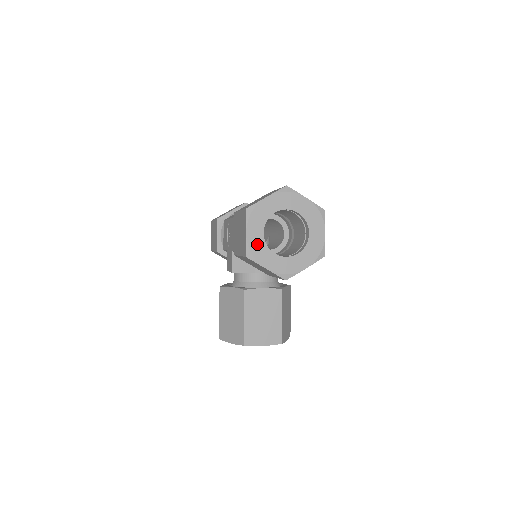
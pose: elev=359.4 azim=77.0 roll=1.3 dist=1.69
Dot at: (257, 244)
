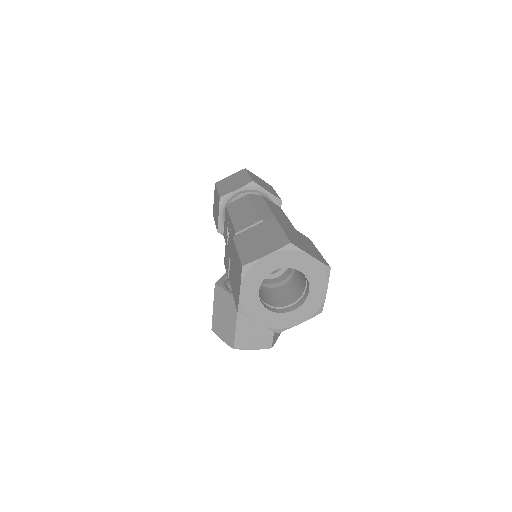
Dot at: (251, 301)
